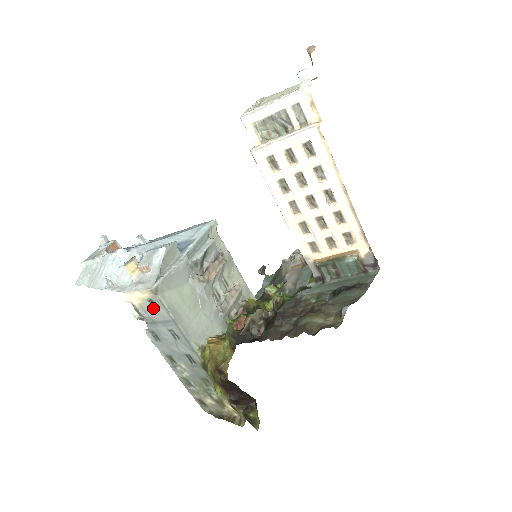
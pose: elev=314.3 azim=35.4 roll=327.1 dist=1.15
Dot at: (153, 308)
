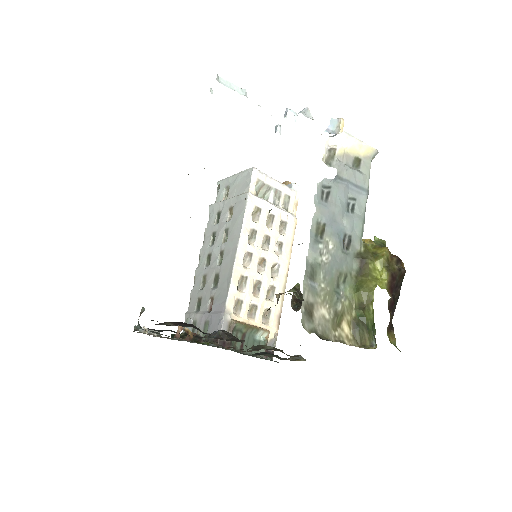
Dot at: (353, 167)
